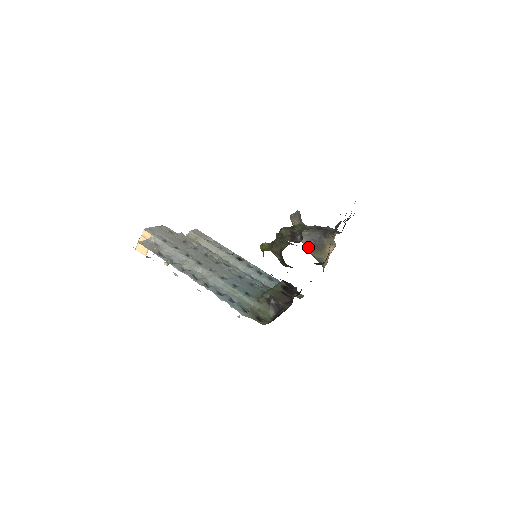
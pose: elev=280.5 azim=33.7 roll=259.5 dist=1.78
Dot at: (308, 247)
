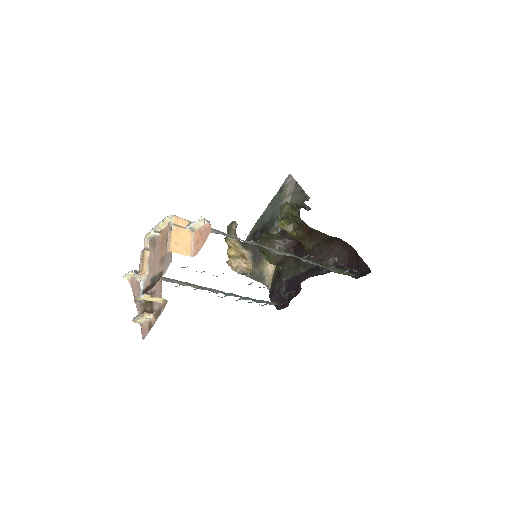
Dot at: (253, 260)
